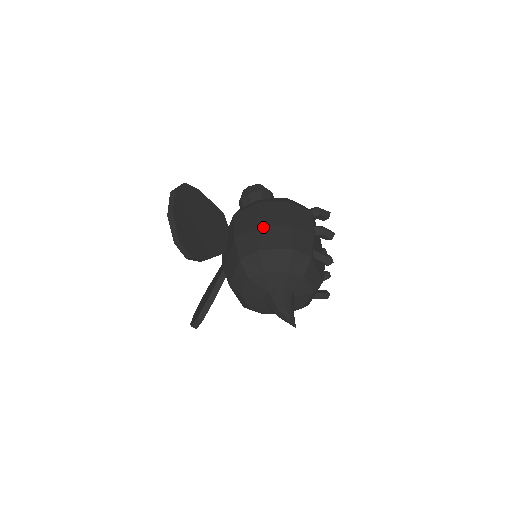
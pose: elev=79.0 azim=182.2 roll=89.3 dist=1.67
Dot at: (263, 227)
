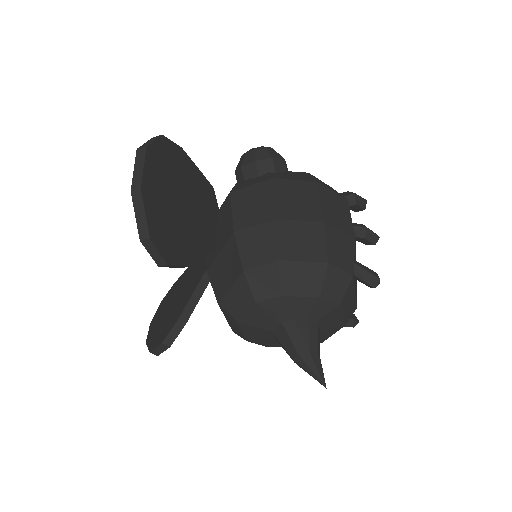
Dot at: (283, 221)
